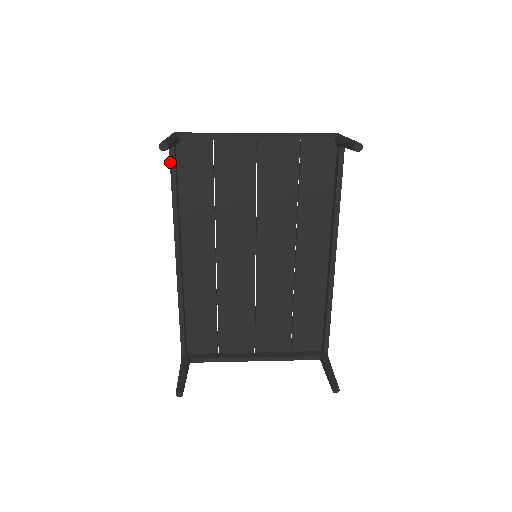
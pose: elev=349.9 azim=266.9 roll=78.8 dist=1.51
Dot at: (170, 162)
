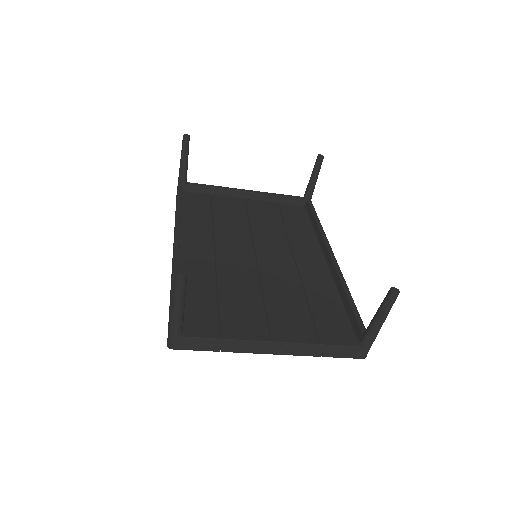
Dot at: (178, 191)
